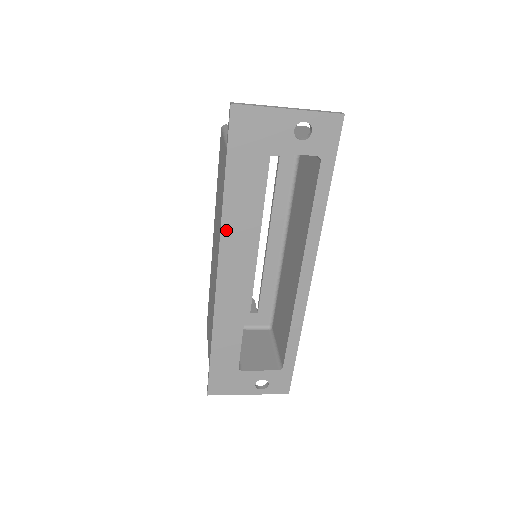
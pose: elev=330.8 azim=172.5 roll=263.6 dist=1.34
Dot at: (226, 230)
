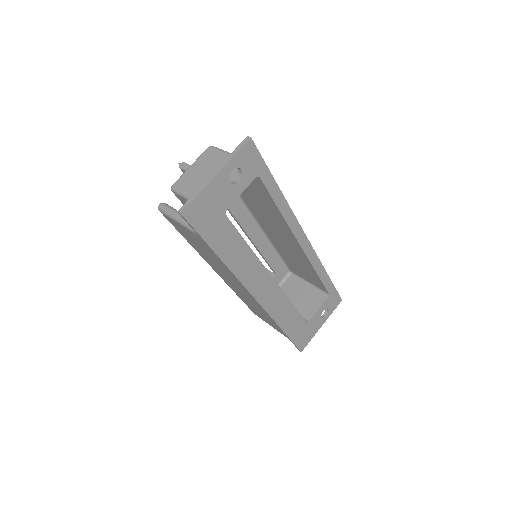
Dot at: (240, 274)
